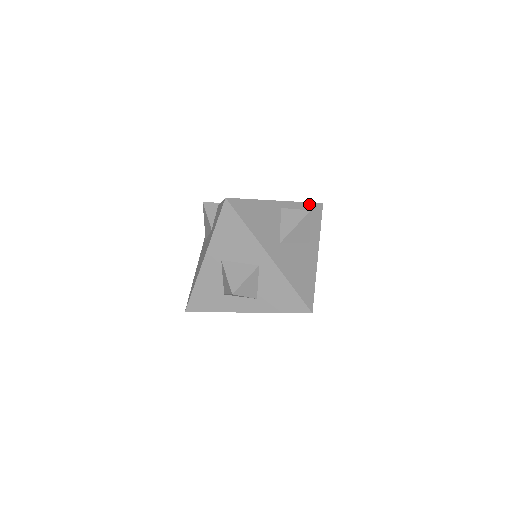
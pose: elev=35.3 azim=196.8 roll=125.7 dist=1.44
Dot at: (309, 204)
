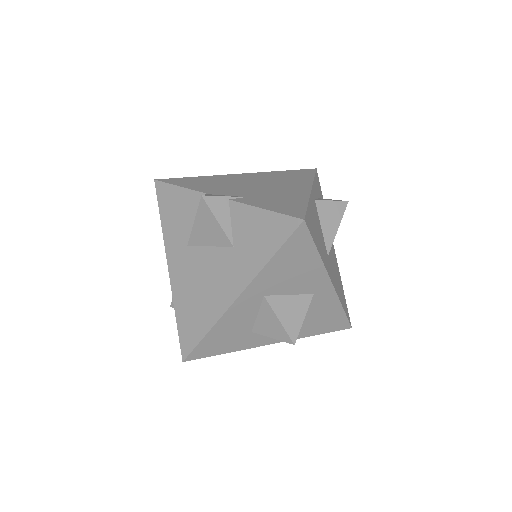
Dot at: (316, 177)
